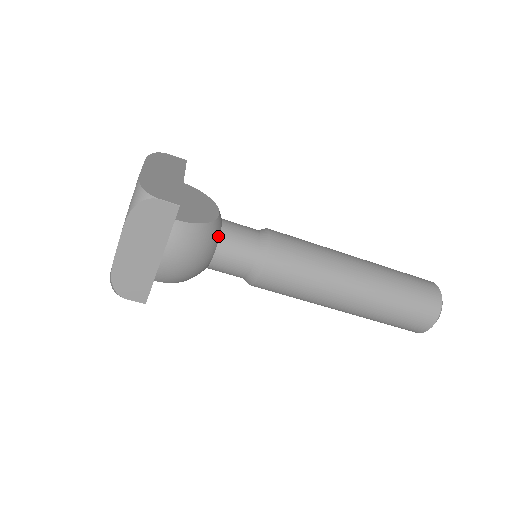
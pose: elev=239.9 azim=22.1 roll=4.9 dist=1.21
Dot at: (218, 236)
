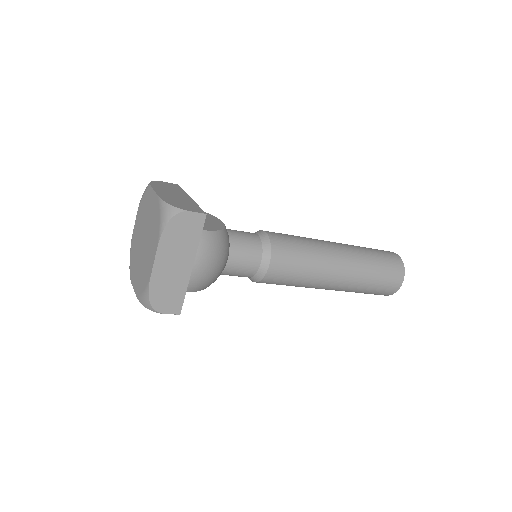
Dot at: (229, 241)
